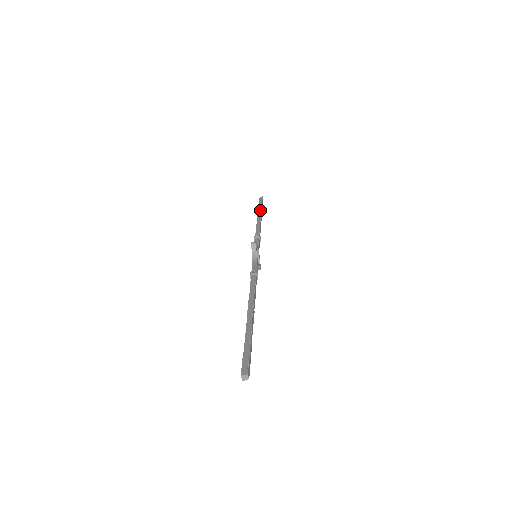
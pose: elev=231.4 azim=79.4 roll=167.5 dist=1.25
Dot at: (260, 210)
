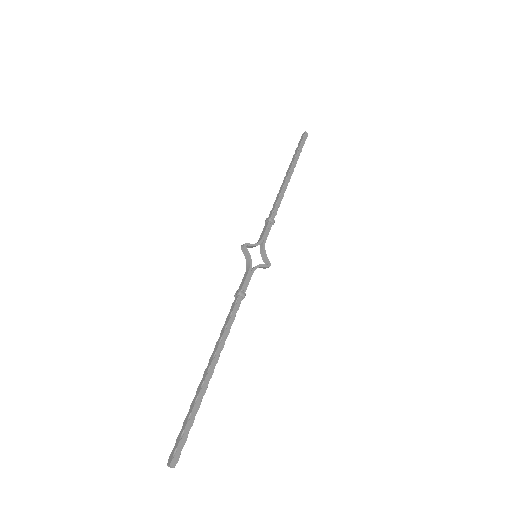
Dot at: (291, 163)
